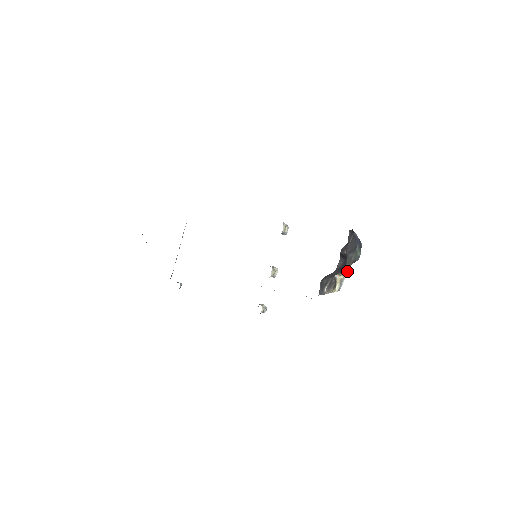
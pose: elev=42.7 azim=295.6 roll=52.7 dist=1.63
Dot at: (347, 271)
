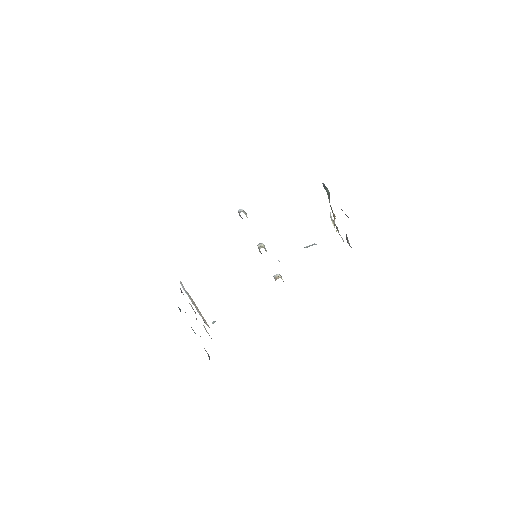
Dot at: occluded
